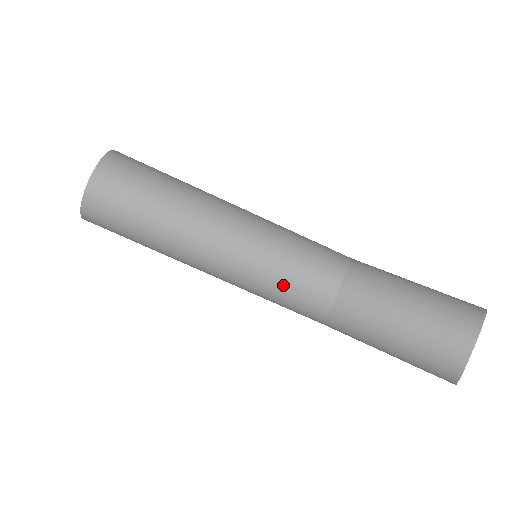
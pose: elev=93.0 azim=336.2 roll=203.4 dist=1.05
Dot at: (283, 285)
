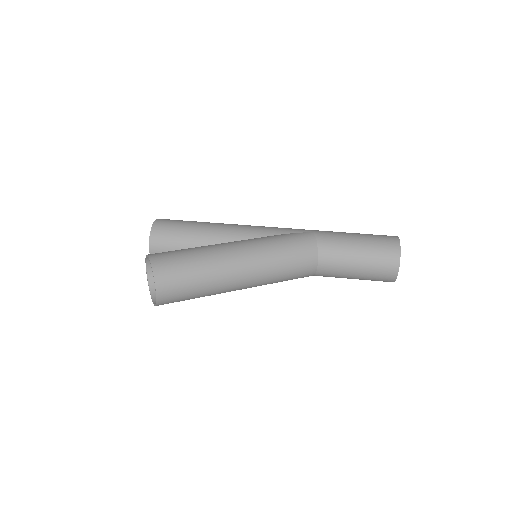
Dot at: (287, 278)
